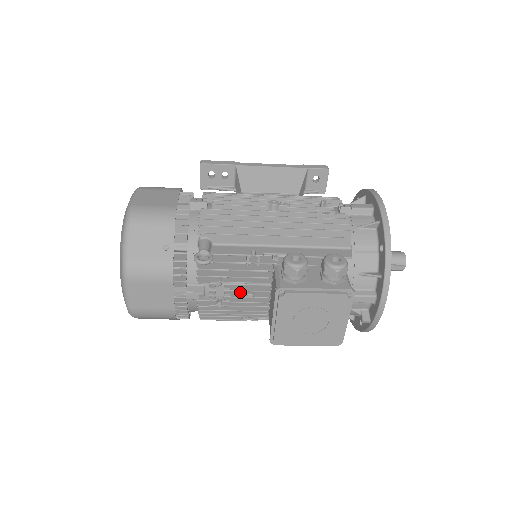
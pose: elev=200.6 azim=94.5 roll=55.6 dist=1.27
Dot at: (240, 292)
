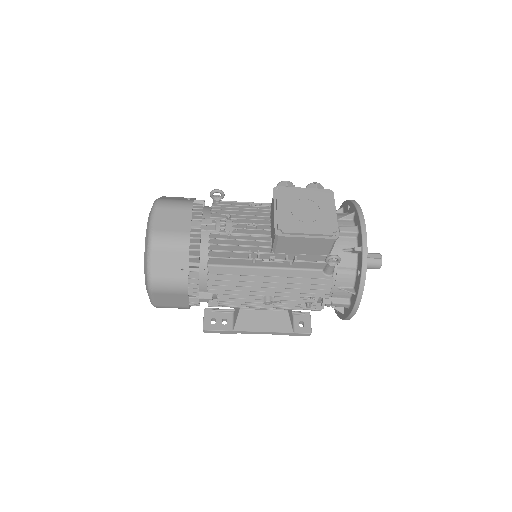
Dot at: (245, 226)
